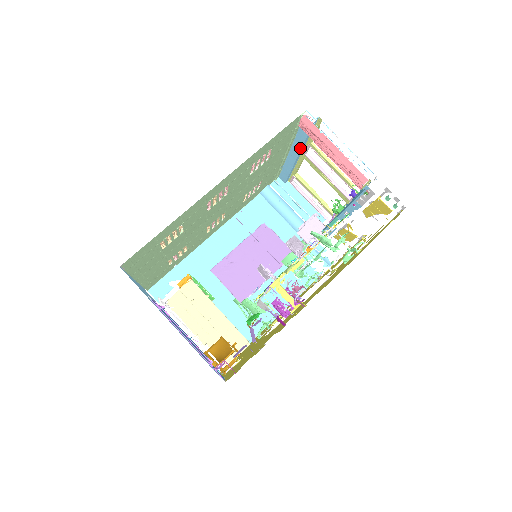
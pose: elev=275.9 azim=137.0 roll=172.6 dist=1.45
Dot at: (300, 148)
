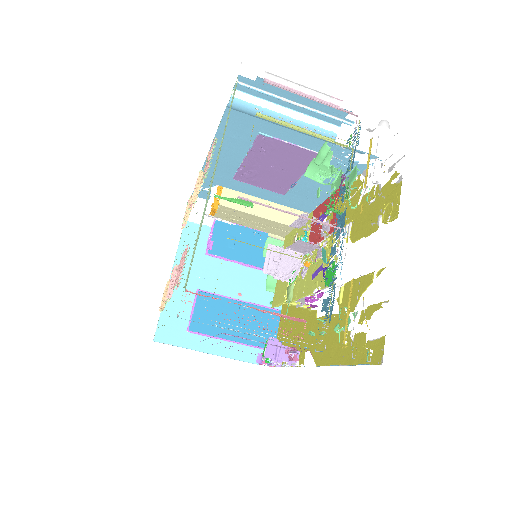
Dot at: occluded
